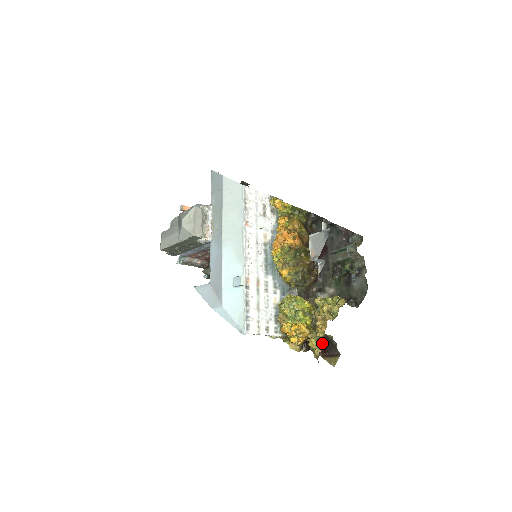
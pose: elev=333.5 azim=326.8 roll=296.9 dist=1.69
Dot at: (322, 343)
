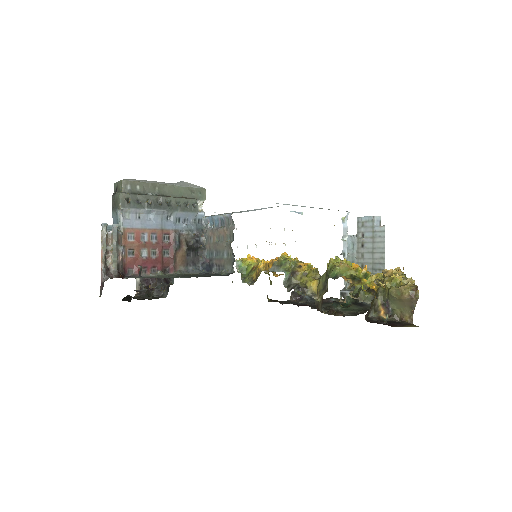
Dot at: occluded
